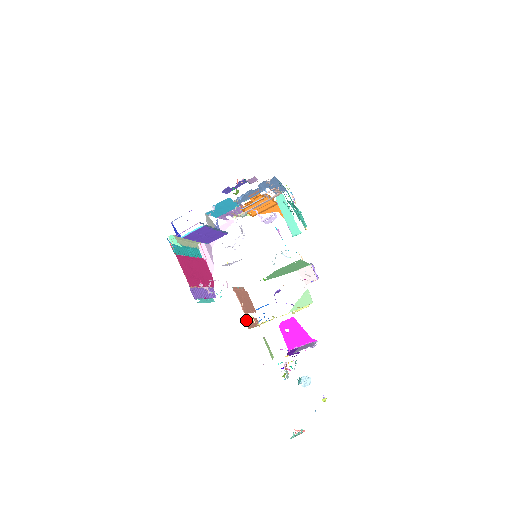
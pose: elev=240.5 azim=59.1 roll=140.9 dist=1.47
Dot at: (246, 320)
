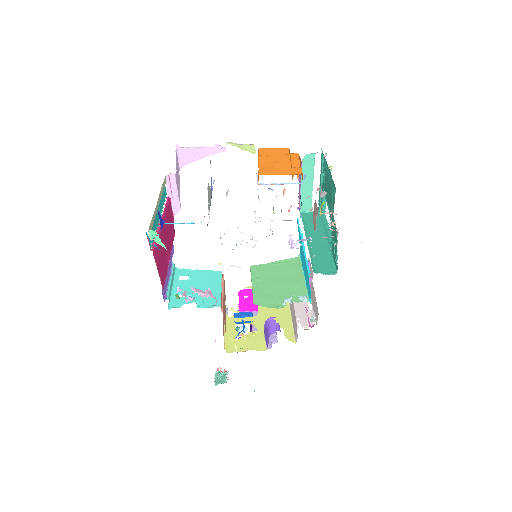
Dot at: (223, 335)
